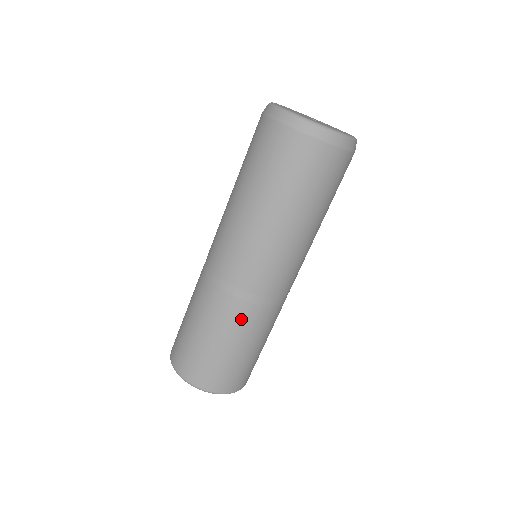
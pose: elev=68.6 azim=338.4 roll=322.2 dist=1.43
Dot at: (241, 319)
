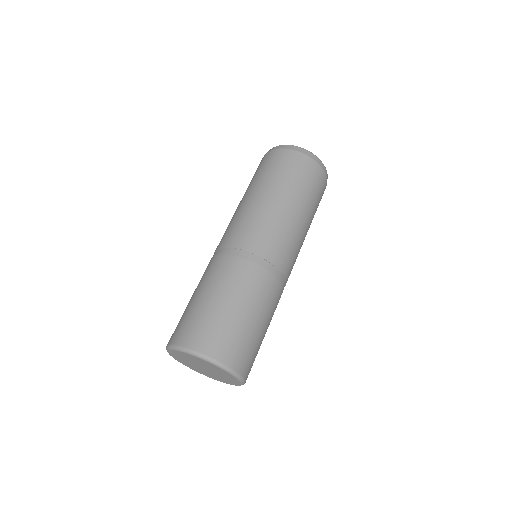
Dot at: (263, 287)
